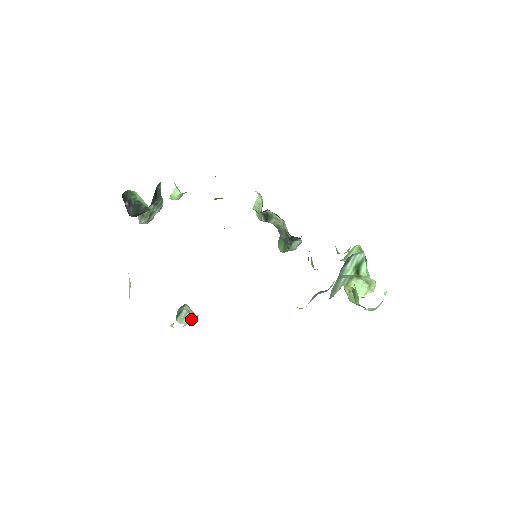
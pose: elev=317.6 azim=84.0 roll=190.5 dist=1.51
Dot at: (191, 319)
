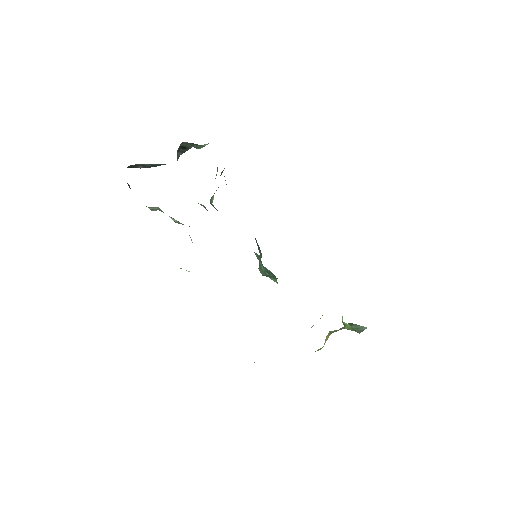
Dot at: occluded
